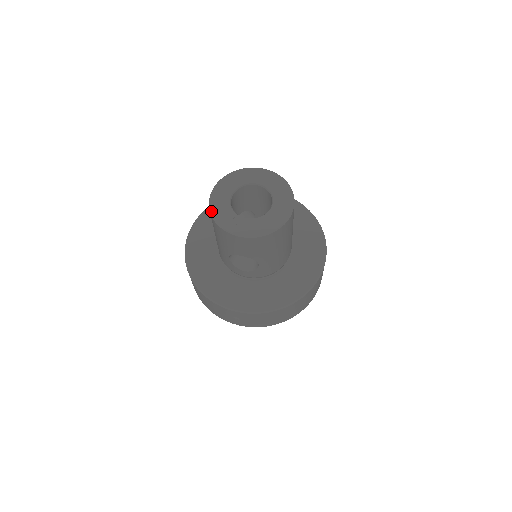
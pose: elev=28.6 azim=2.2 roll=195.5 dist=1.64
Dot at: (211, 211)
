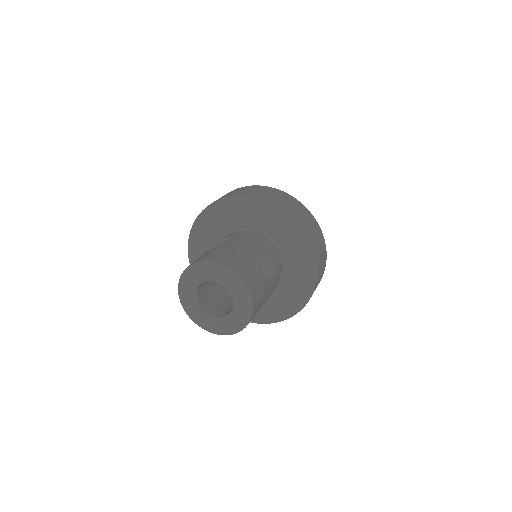
Dot at: (181, 303)
